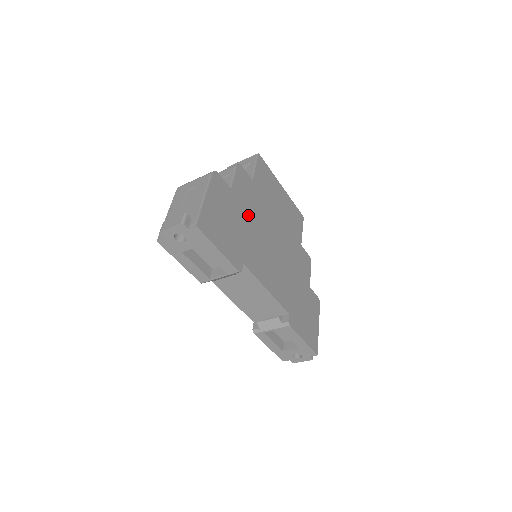
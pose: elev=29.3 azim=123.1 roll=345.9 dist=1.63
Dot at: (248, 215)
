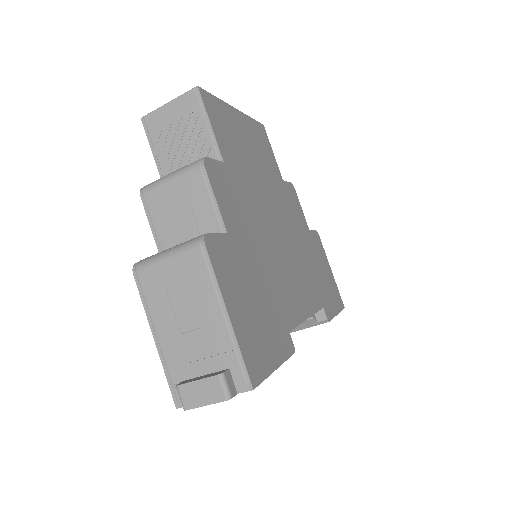
Dot at: (253, 241)
